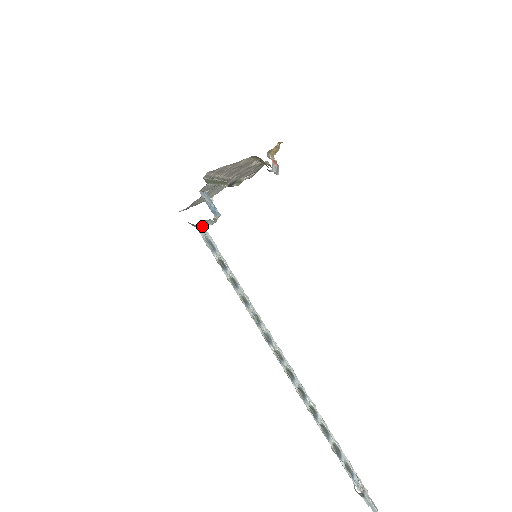
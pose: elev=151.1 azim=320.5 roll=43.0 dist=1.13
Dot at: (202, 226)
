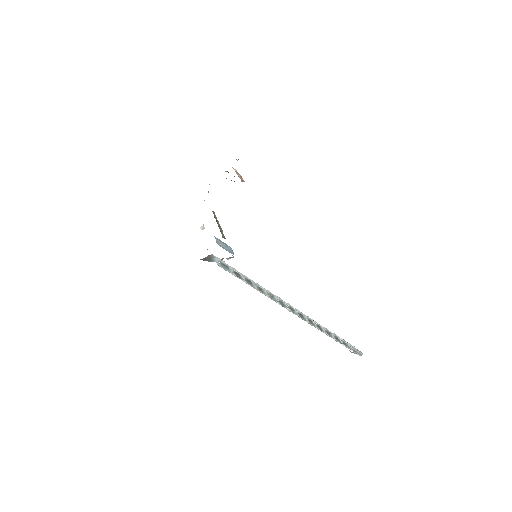
Dot at: (220, 261)
